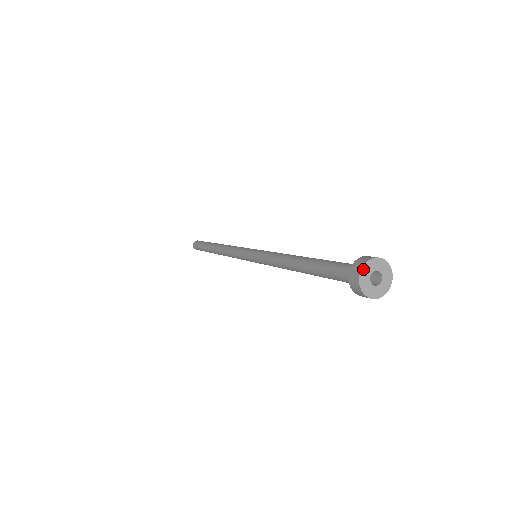
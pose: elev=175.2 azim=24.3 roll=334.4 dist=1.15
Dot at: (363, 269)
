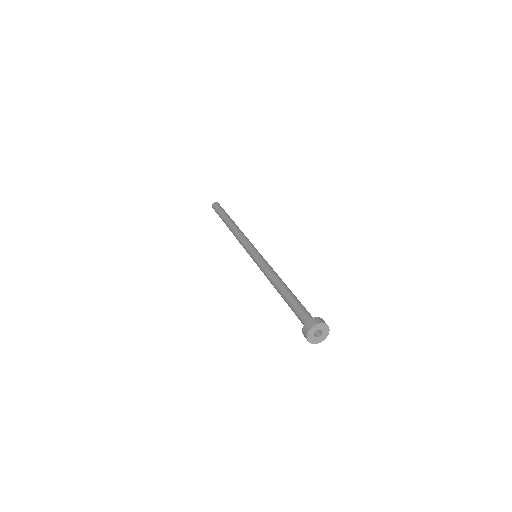
Dot at: (309, 332)
